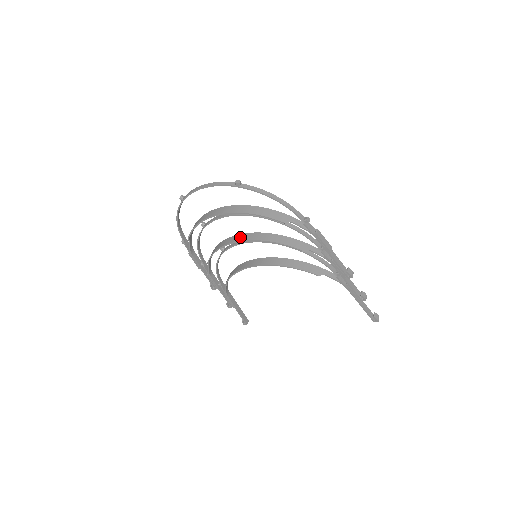
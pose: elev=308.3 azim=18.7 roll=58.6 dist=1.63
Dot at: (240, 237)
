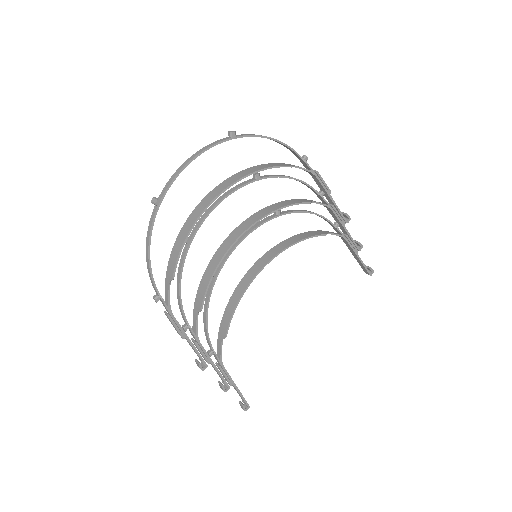
Dot at: (239, 230)
